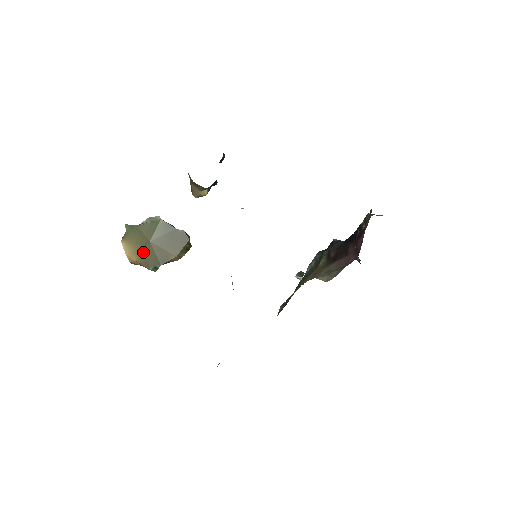
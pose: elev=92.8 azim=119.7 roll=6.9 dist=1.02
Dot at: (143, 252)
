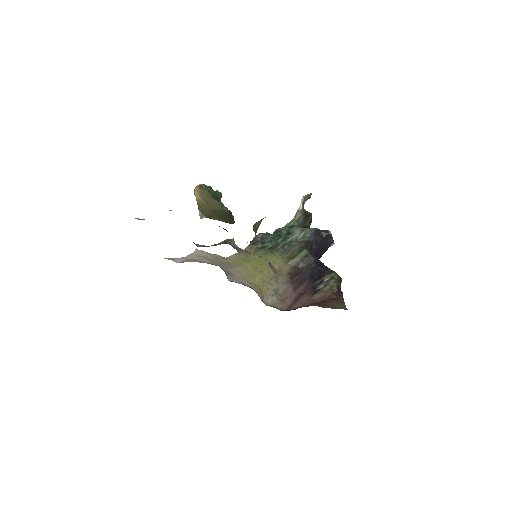
Dot at: (203, 205)
